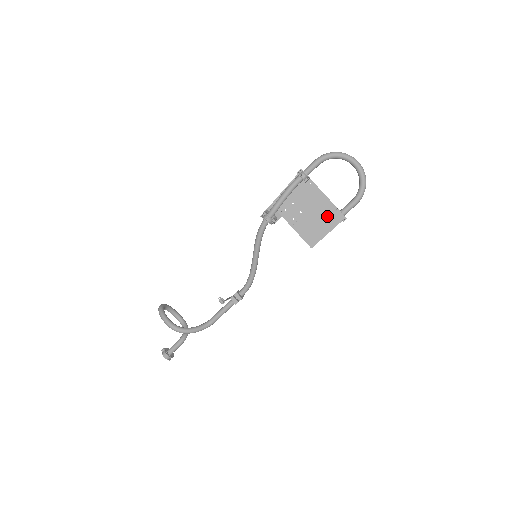
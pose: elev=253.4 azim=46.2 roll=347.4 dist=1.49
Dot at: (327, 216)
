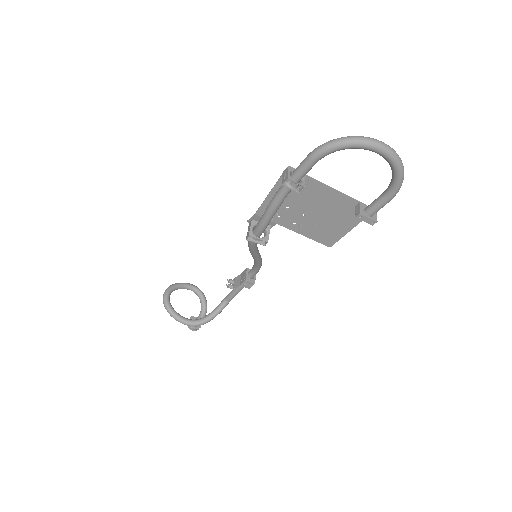
Dot at: (345, 213)
